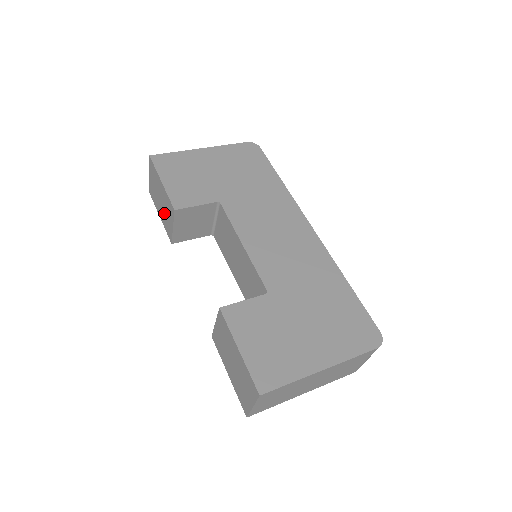
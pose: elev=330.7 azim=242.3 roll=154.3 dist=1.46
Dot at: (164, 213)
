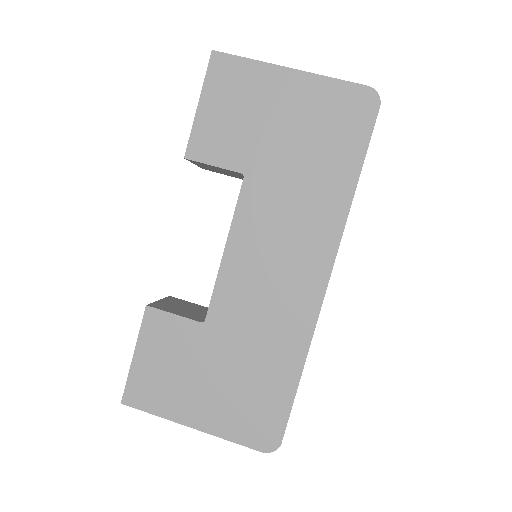
Dot at: occluded
